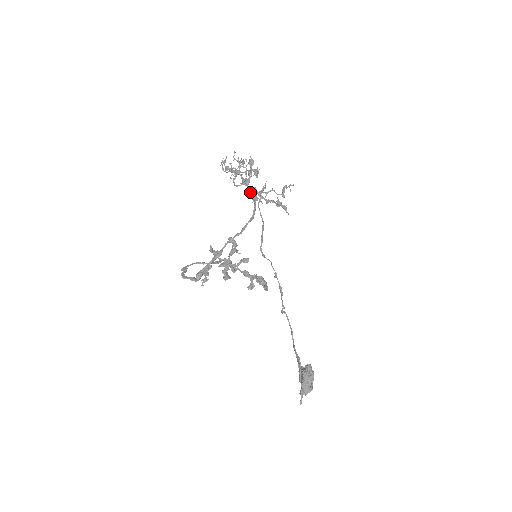
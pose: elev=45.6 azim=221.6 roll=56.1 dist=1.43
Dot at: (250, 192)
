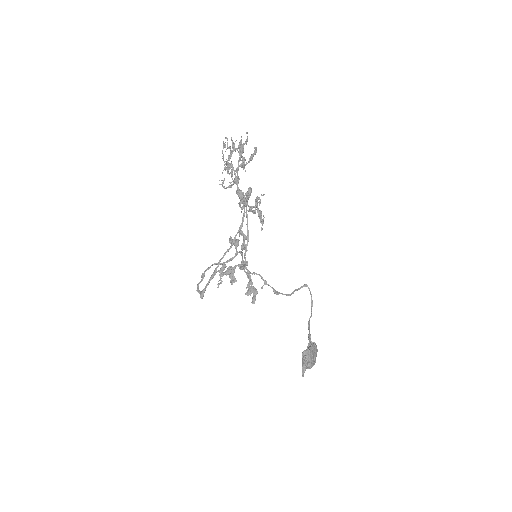
Dot at: occluded
